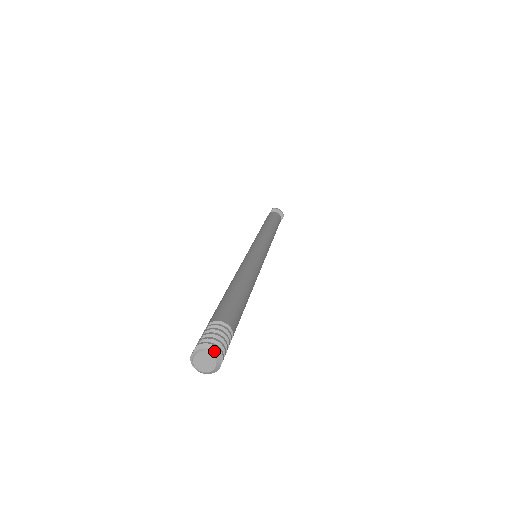
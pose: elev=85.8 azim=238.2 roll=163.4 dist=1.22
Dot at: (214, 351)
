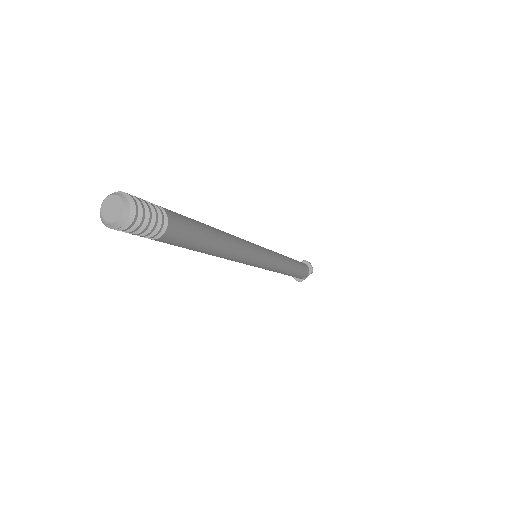
Dot at: (127, 199)
